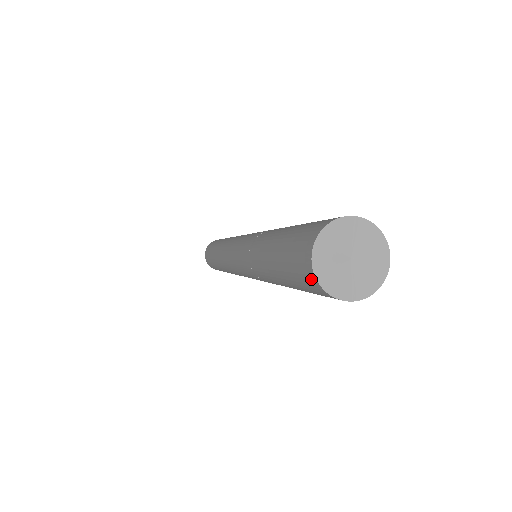
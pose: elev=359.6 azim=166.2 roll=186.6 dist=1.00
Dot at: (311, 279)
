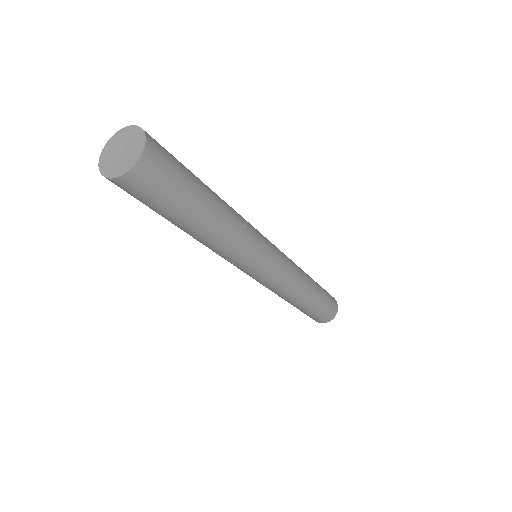
Dot at: occluded
